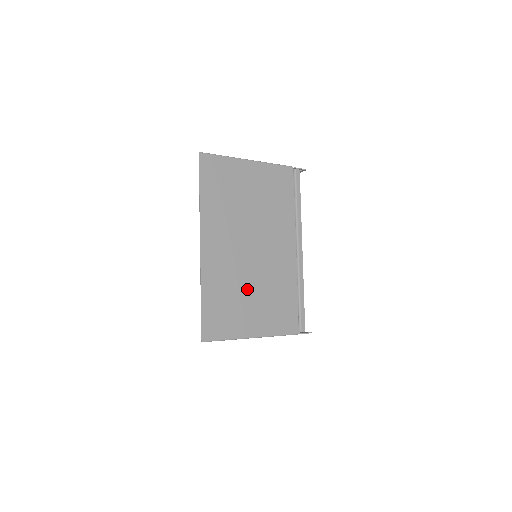
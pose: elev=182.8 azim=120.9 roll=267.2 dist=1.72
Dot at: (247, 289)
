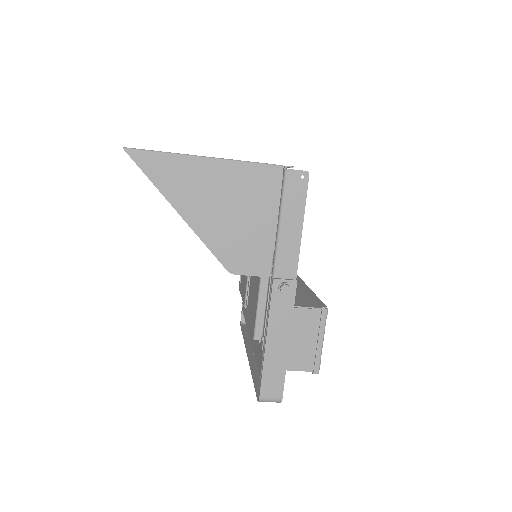
Dot at: occluded
